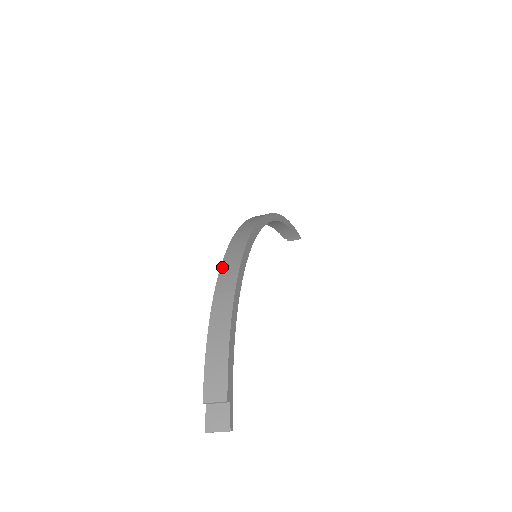
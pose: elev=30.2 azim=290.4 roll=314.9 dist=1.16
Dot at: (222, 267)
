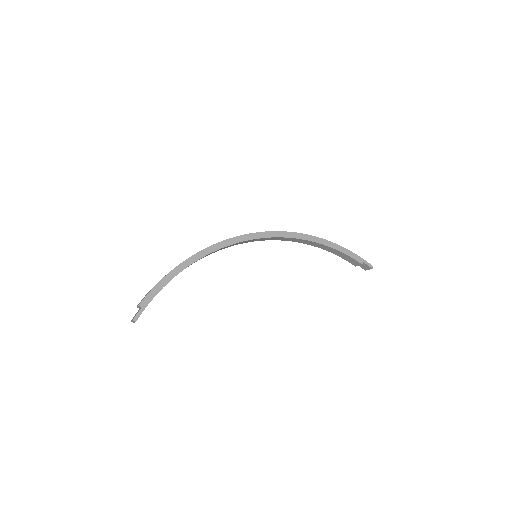
Dot at: occluded
